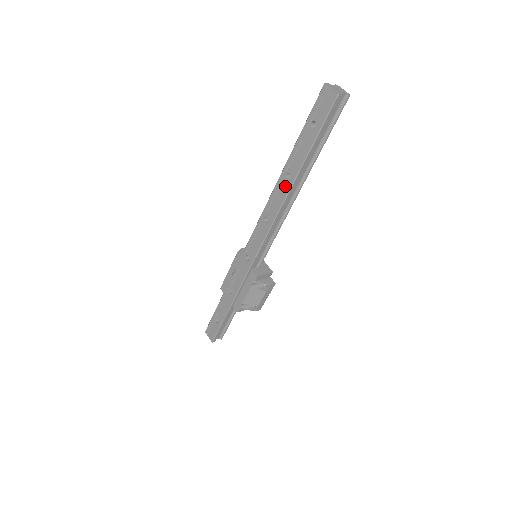
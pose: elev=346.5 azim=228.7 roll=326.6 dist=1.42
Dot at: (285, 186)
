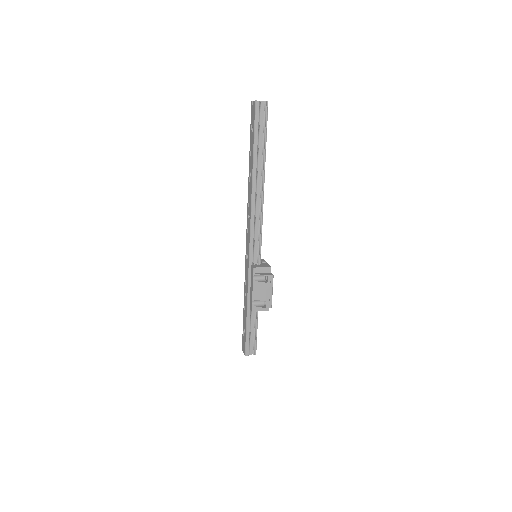
Dot at: (251, 182)
